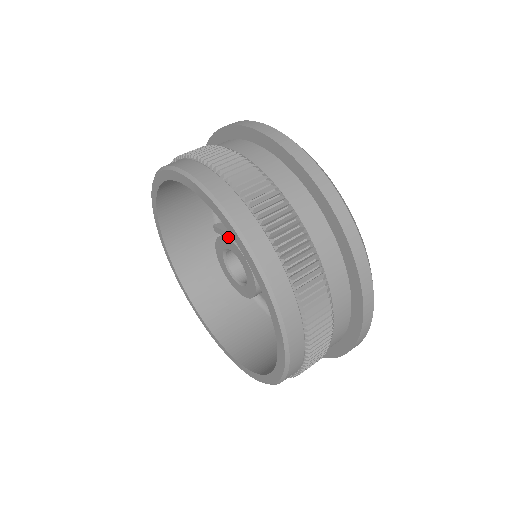
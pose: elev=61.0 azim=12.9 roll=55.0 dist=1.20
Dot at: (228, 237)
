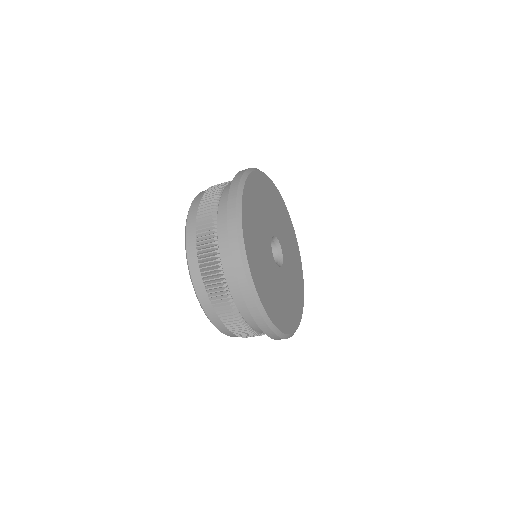
Dot at: occluded
